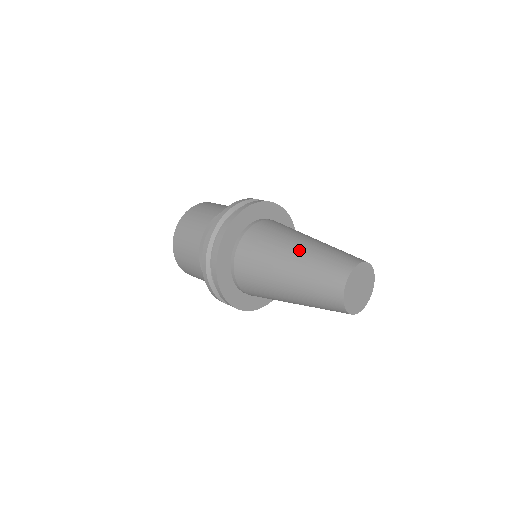
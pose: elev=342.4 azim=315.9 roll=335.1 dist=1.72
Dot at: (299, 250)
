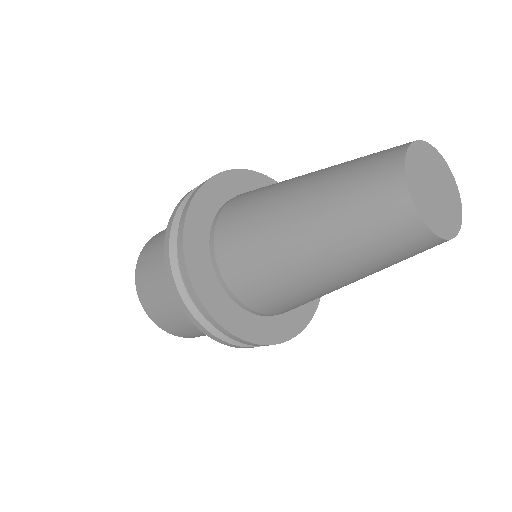
Dot at: occluded
